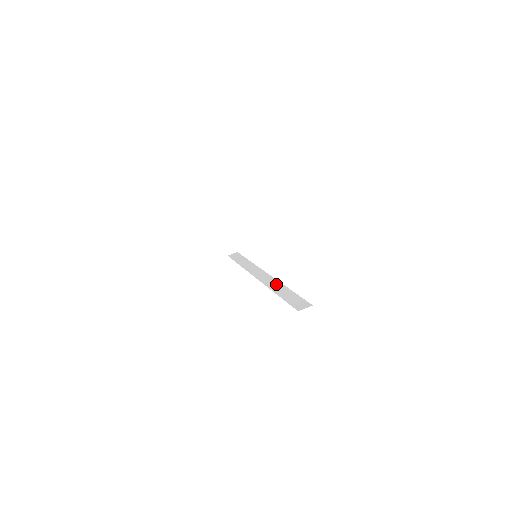
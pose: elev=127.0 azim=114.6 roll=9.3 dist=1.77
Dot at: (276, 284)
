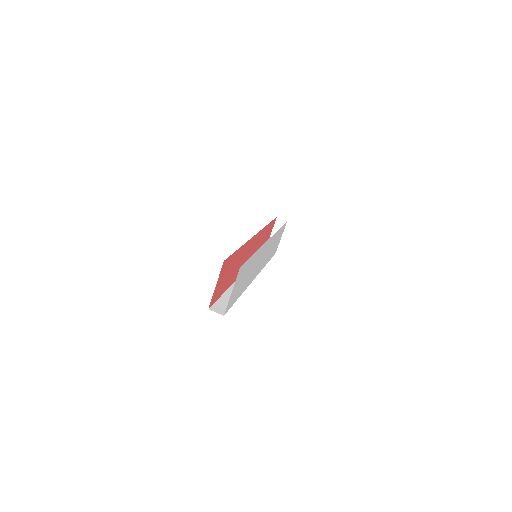
Dot at: occluded
